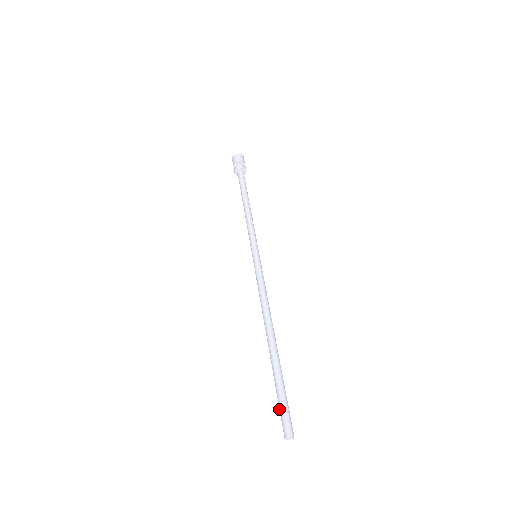
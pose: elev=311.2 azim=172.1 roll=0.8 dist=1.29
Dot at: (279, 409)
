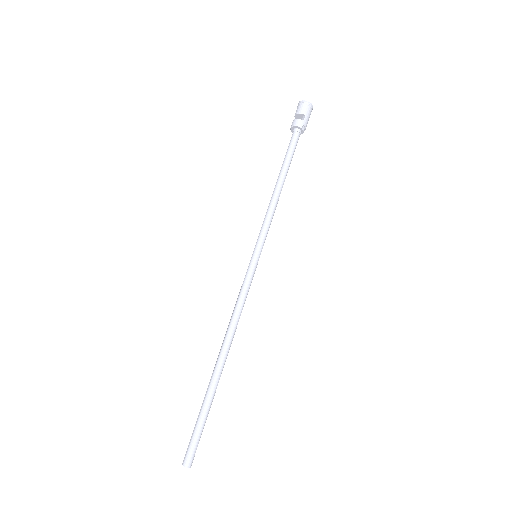
Dot at: (194, 435)
